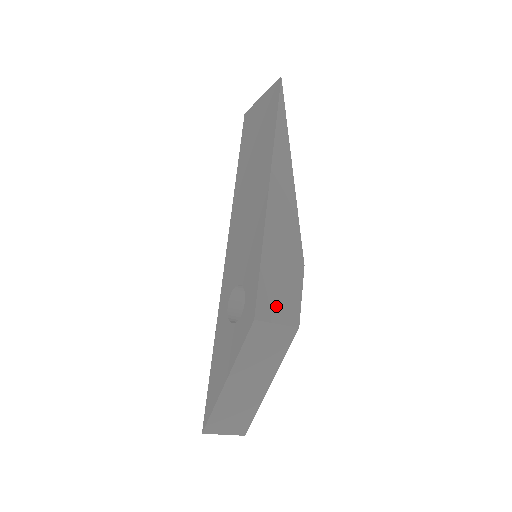
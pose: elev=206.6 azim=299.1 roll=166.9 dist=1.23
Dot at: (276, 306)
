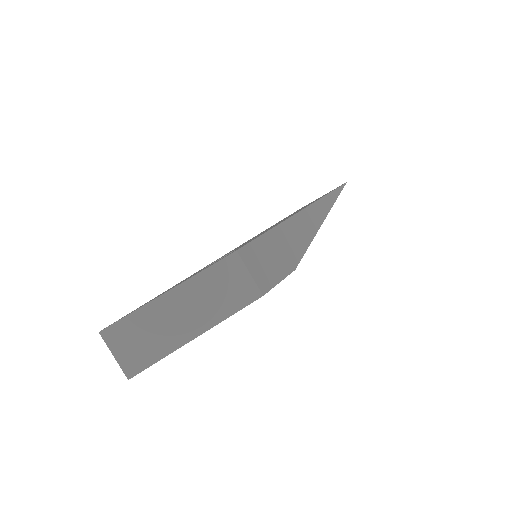
Dot at: (258, 264)
